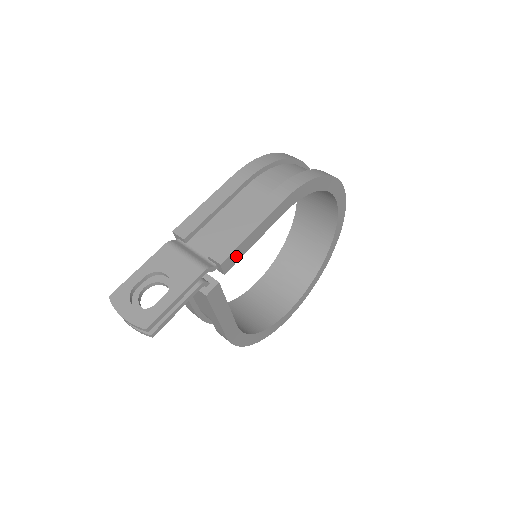
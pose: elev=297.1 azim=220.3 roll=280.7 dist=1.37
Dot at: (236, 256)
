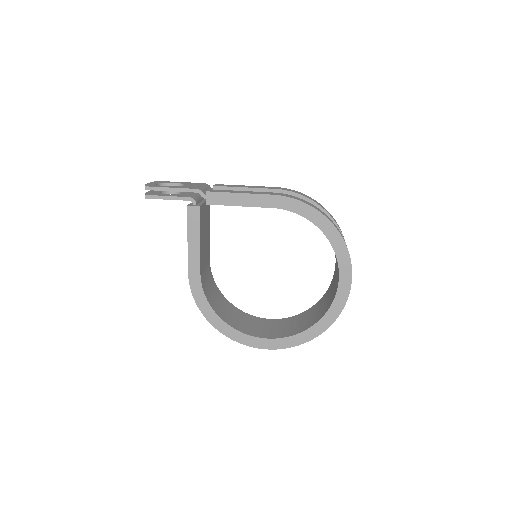
Dot at: (220, 199)
